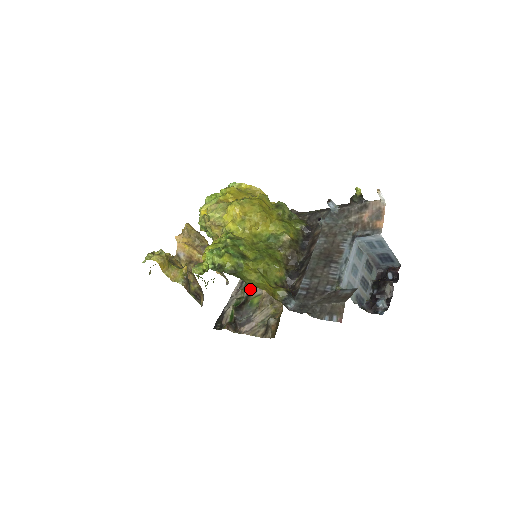
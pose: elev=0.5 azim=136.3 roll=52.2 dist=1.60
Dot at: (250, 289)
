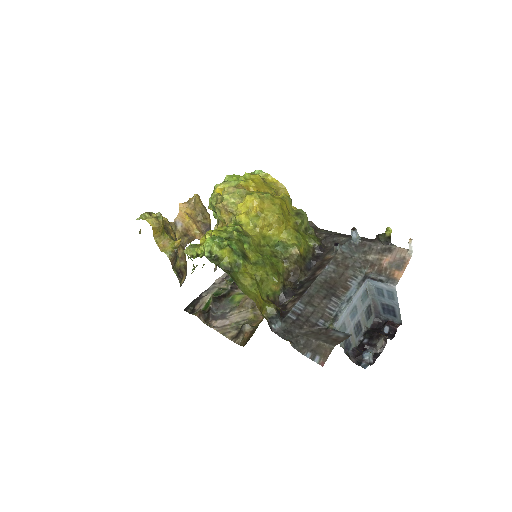
Dot at: occluded
